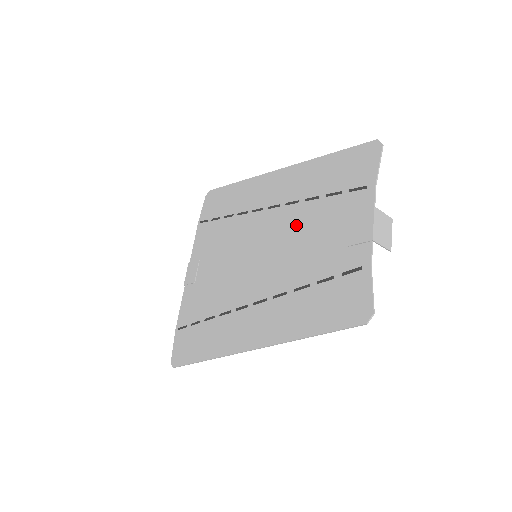
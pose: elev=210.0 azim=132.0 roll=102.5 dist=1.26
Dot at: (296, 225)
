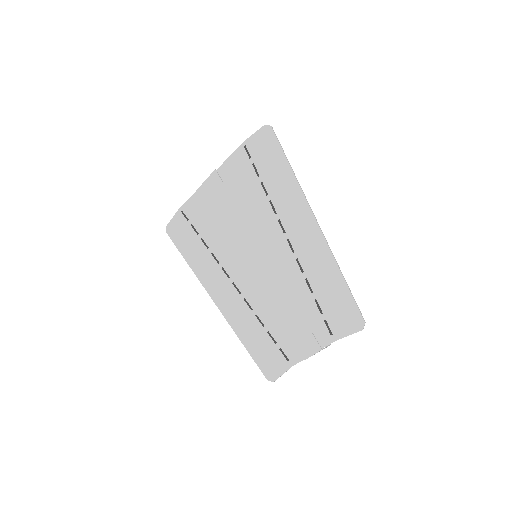
Dot at: (288, 284)
